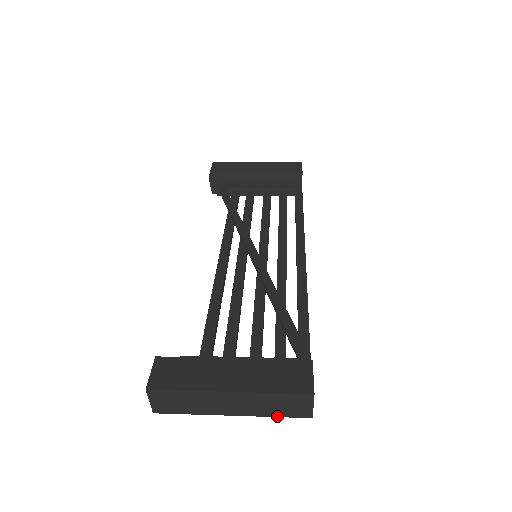
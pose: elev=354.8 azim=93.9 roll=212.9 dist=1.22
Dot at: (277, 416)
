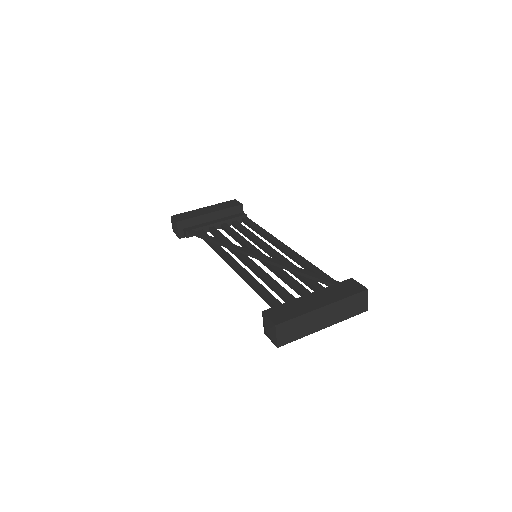
Dot at: occluded
